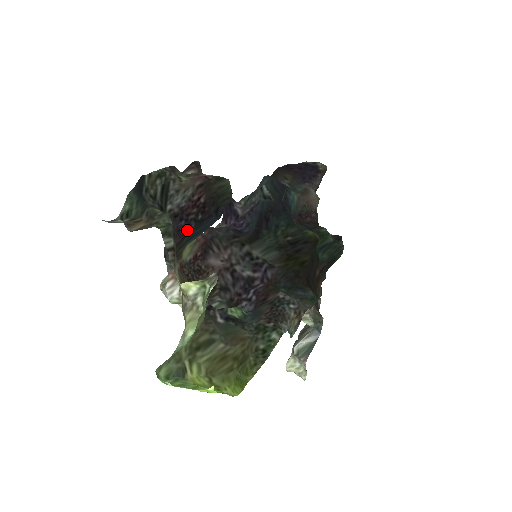
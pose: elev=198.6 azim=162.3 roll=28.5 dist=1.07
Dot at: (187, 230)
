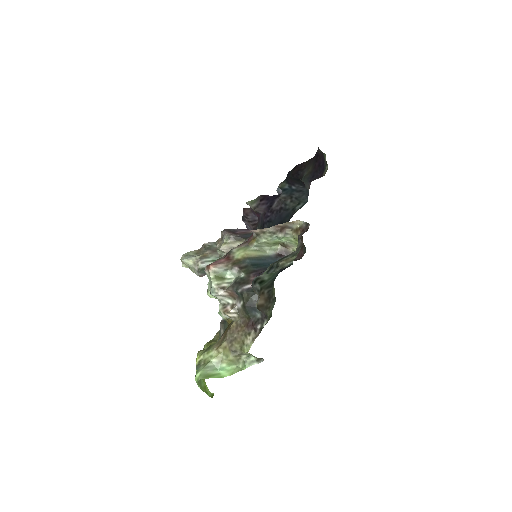
Dot at: occluded
